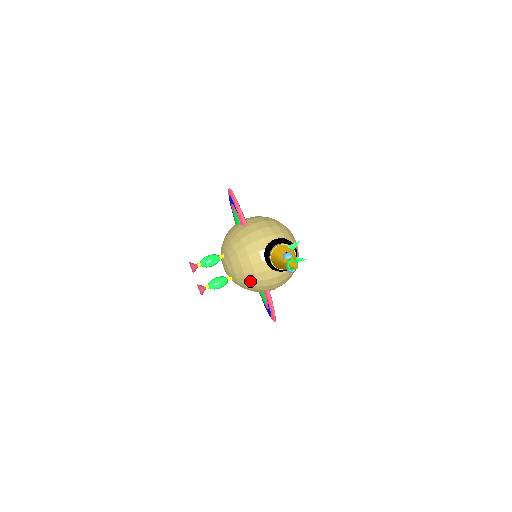
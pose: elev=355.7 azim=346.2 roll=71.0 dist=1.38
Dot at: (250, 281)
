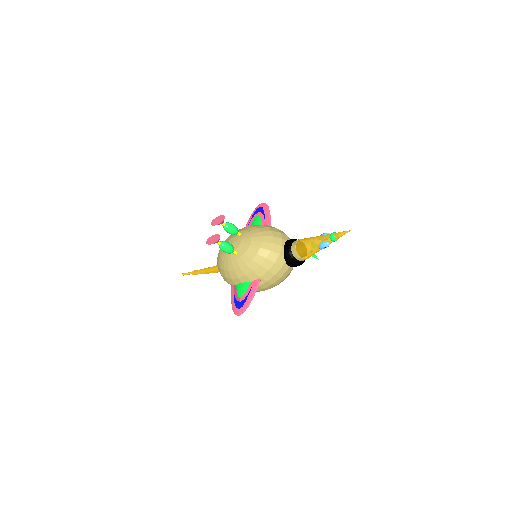
Dot at: (260, 257)
